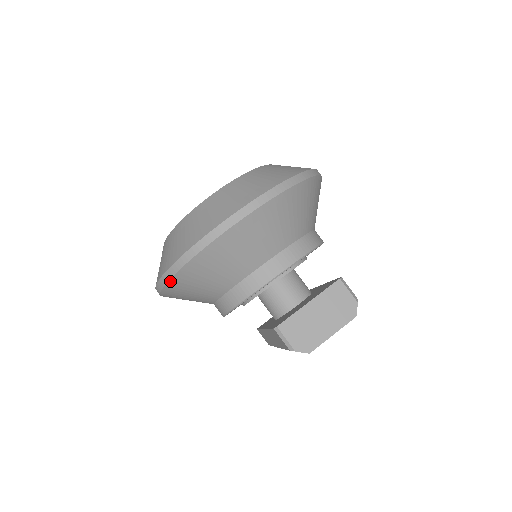
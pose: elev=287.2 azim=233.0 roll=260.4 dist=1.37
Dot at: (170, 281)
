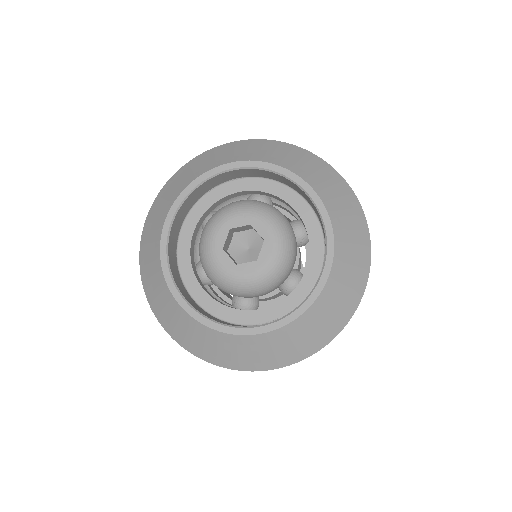
Dot at: occluded
